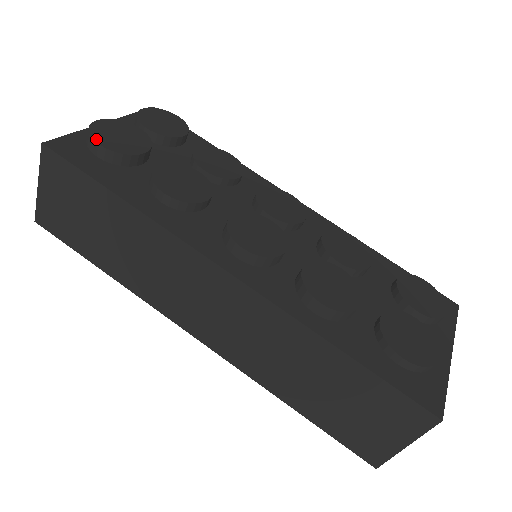
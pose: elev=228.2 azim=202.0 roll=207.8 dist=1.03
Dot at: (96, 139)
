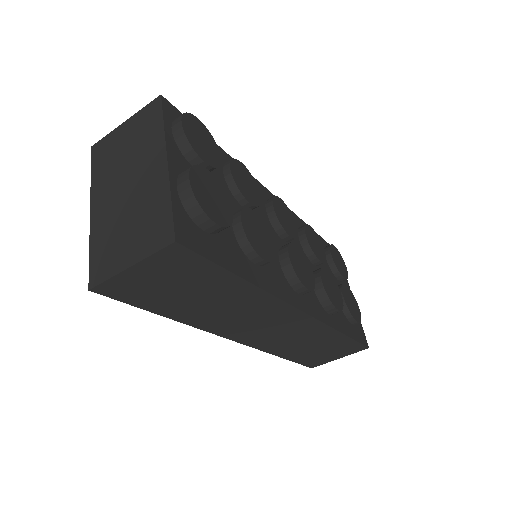
Dot at: (211, 216)
